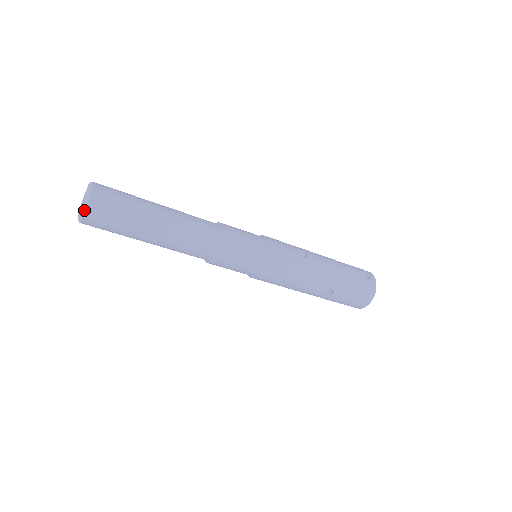
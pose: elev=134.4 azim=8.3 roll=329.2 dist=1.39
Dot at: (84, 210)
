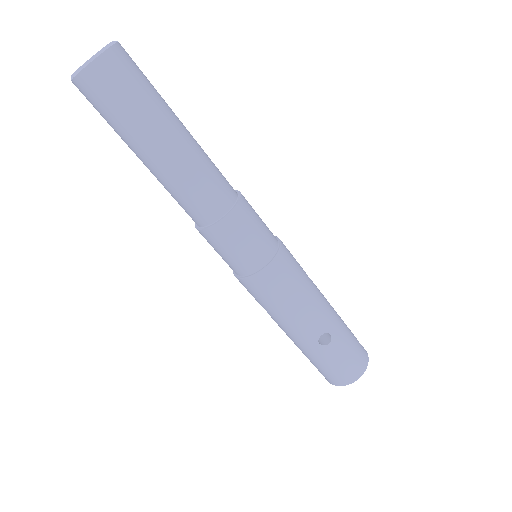
Dot at: (99, 53)
